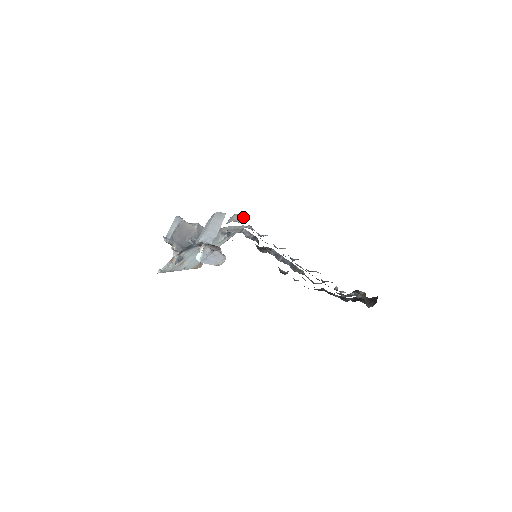
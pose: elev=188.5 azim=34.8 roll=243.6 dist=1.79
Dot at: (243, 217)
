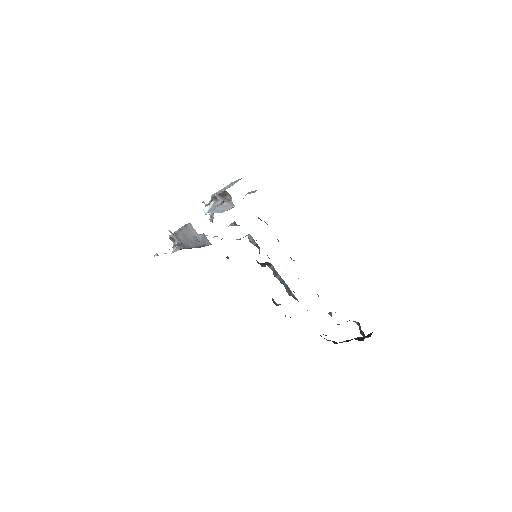
Dot at: (256, 190)
